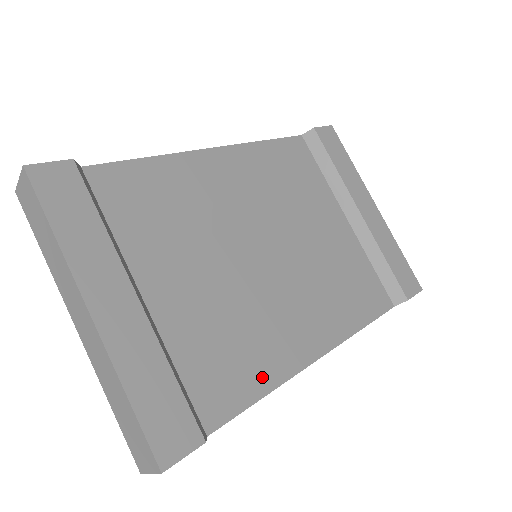
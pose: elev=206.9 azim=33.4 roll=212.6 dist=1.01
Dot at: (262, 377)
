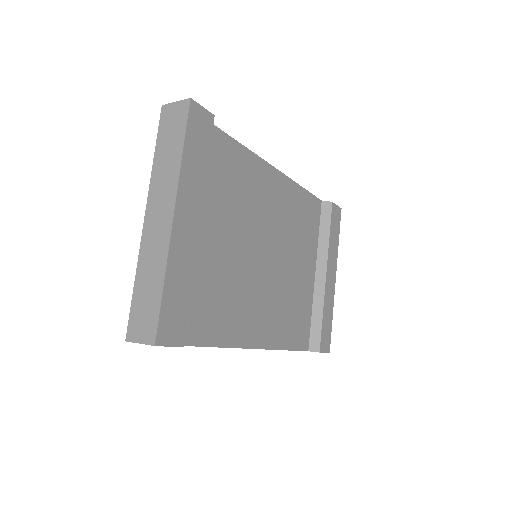
Dot at: (224, 334)
